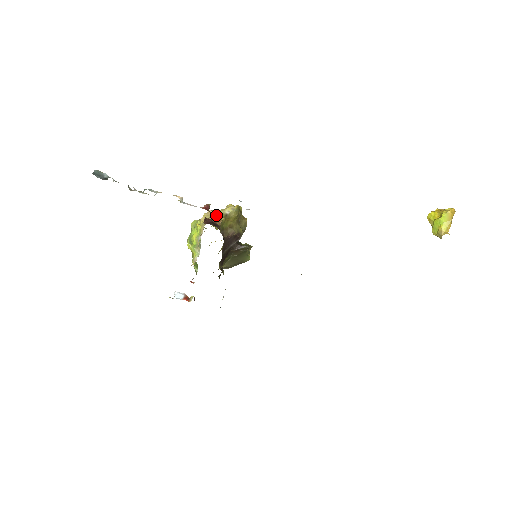
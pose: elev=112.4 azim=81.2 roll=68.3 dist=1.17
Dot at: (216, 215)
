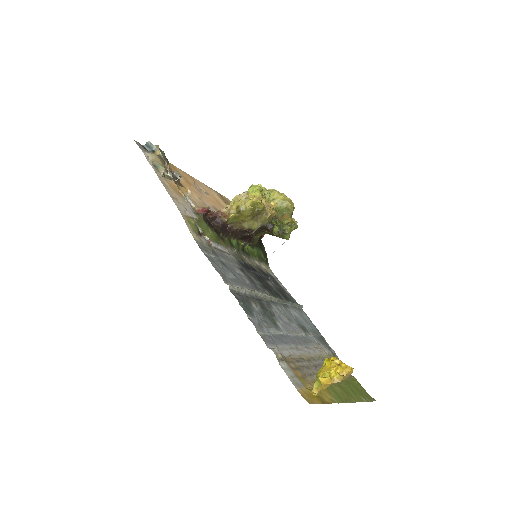
Dot at: (234, 206)
